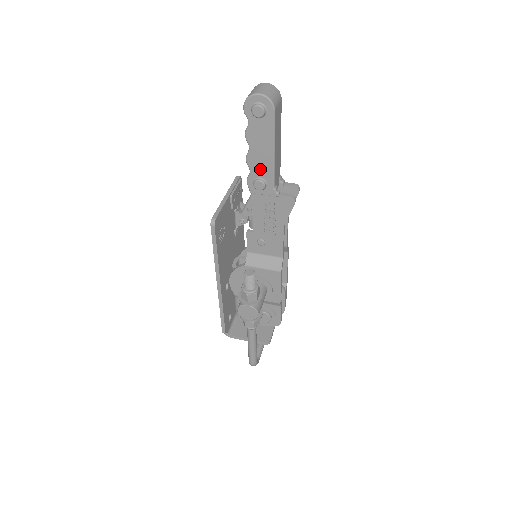
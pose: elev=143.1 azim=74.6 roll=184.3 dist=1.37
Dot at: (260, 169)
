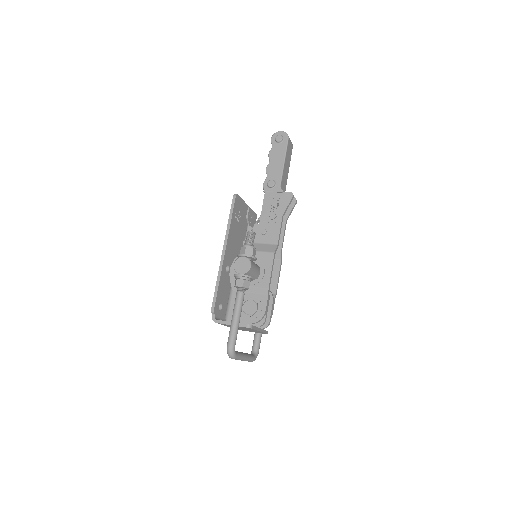
Dot at: (273, 174)
